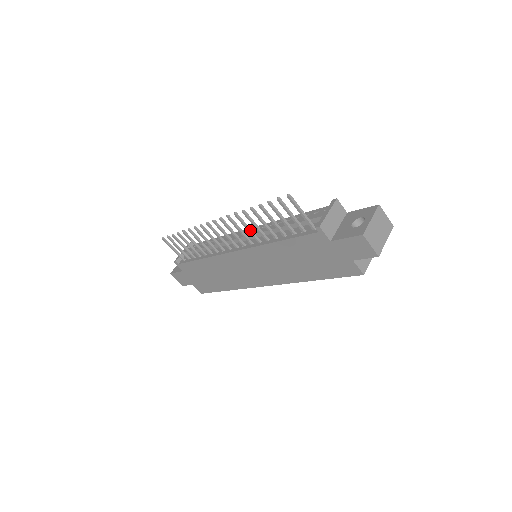
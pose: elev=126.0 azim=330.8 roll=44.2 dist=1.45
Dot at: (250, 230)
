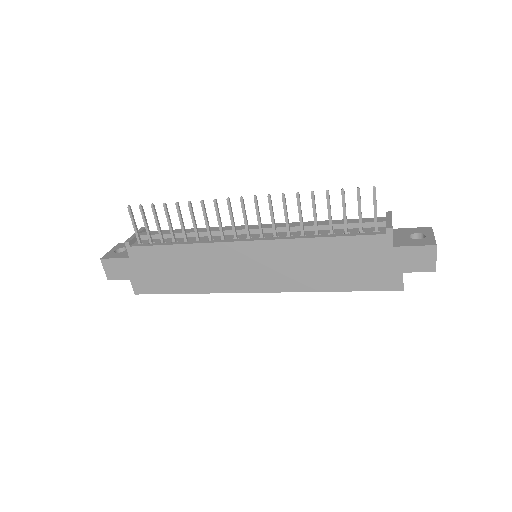
Dot at: (288, 219)
